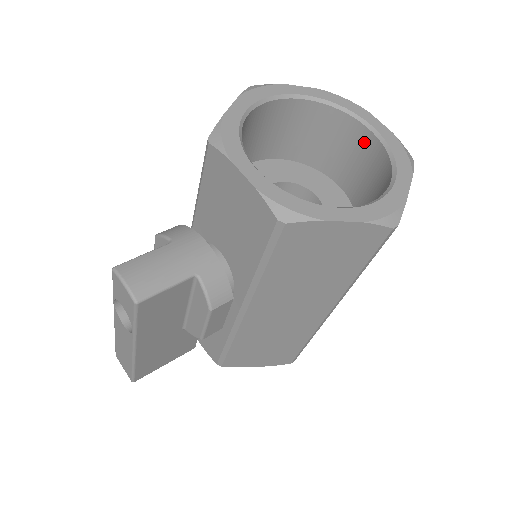
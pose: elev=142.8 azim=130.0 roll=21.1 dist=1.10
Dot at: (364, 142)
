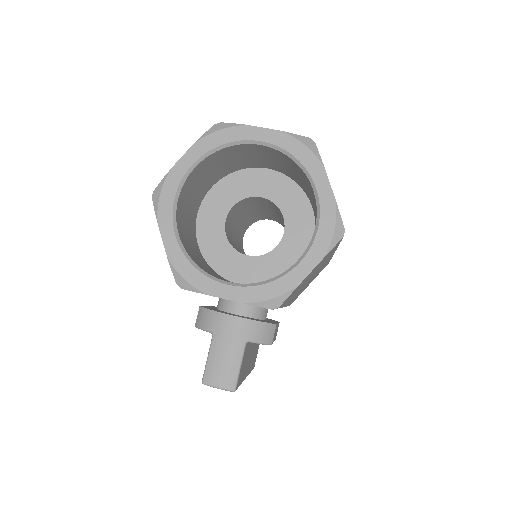
Dot at: (264, 151)
